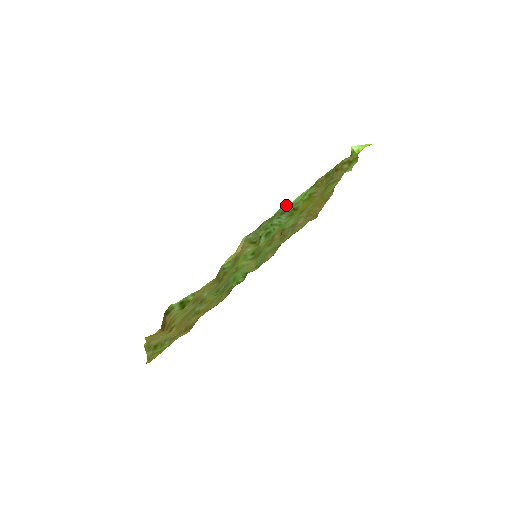
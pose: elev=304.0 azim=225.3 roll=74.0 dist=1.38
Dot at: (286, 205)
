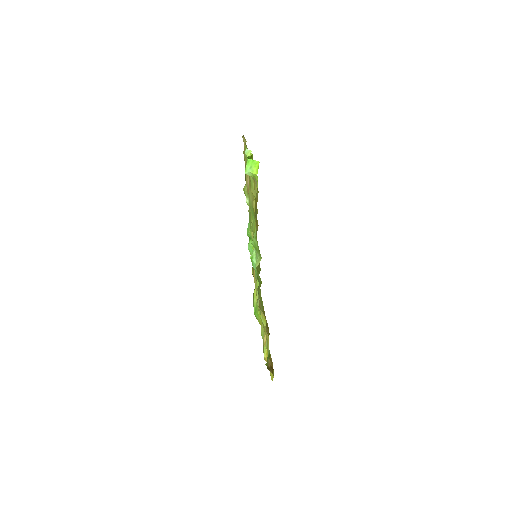
Dot at: occluded
